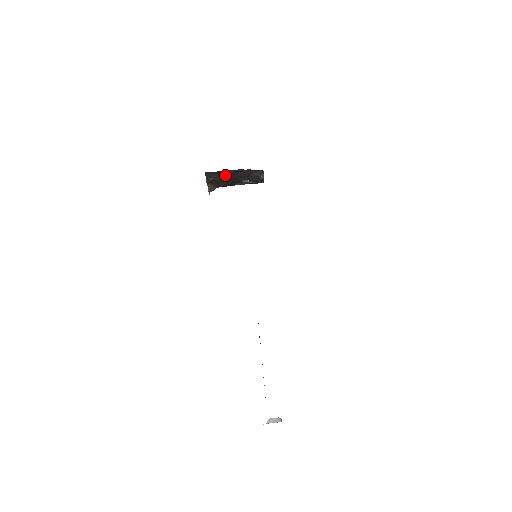
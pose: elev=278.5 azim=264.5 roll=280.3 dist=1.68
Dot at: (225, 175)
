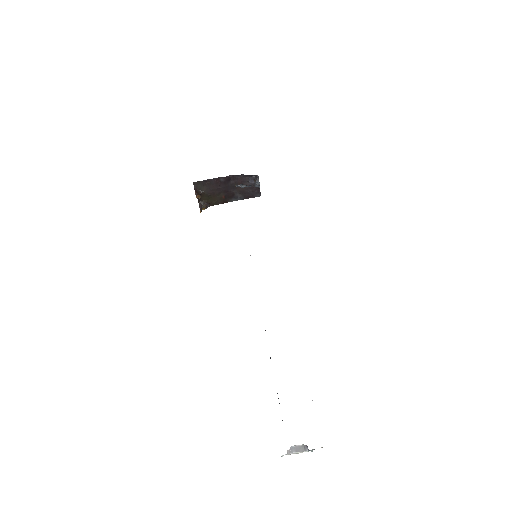
Dot at: (216, 185)
